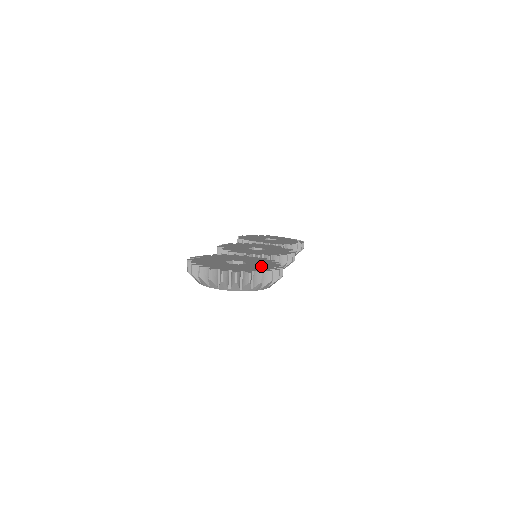
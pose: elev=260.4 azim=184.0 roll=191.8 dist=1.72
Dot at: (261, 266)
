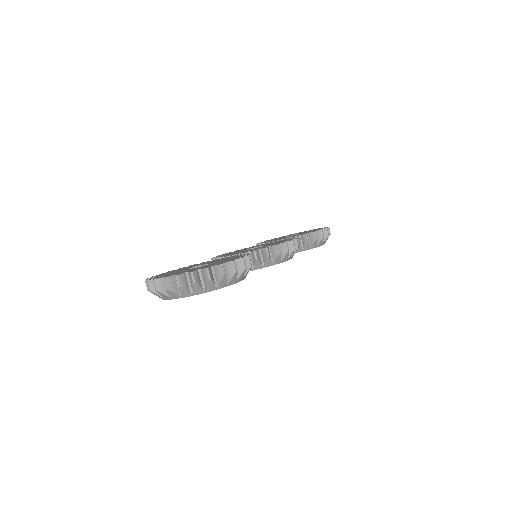
Dot at: (219, 262)
